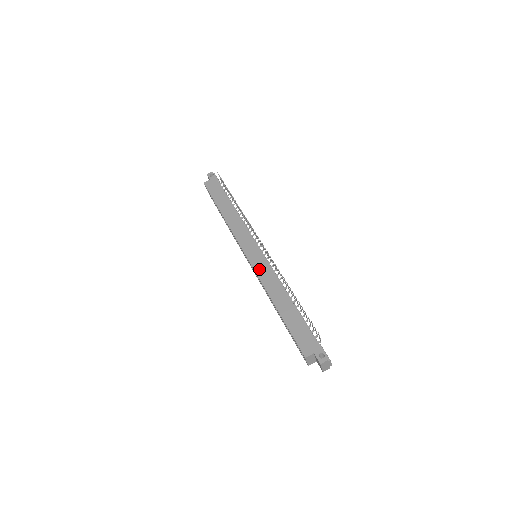
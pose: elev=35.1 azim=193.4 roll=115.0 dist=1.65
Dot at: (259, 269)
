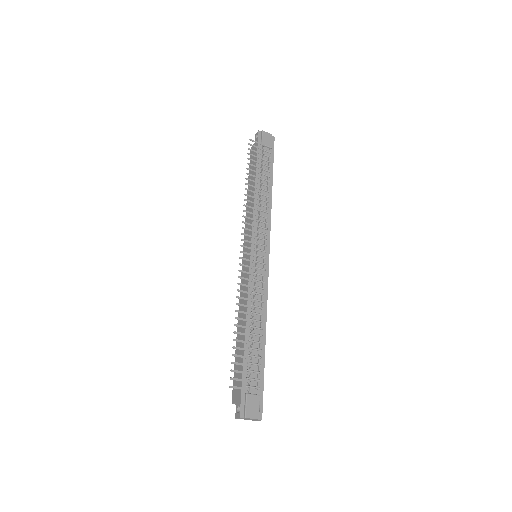
Dot at: (243, 279)
